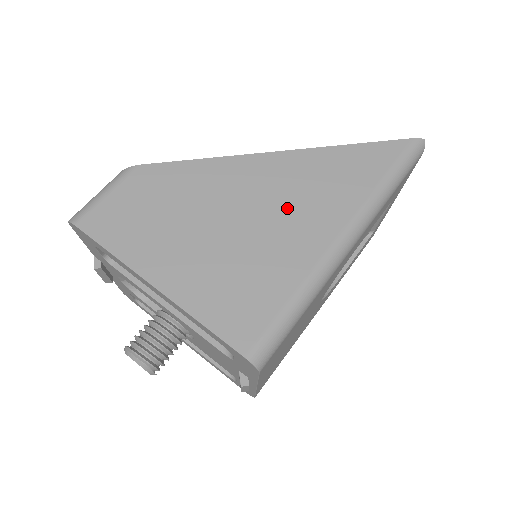
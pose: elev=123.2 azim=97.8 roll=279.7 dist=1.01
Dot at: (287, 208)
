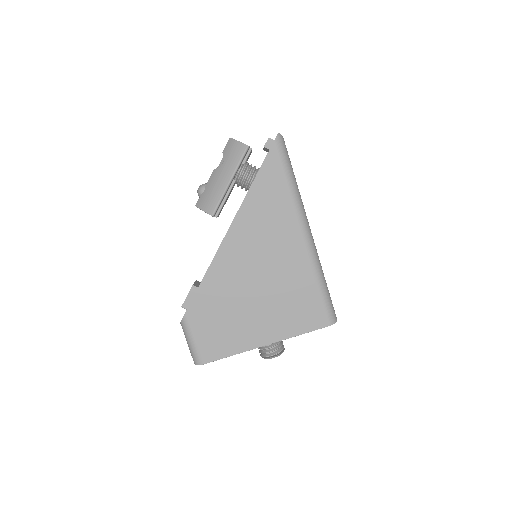
Dot at: (268, 251)
